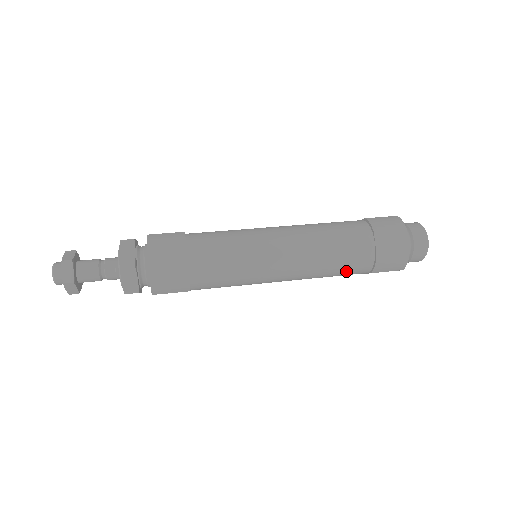
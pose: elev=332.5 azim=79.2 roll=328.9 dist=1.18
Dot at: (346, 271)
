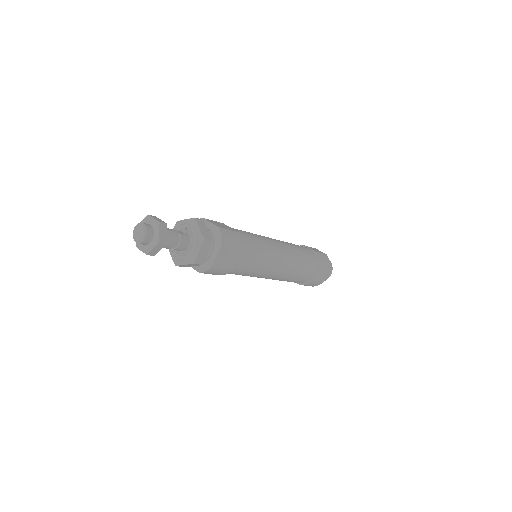
Dot at: (308, 261)
